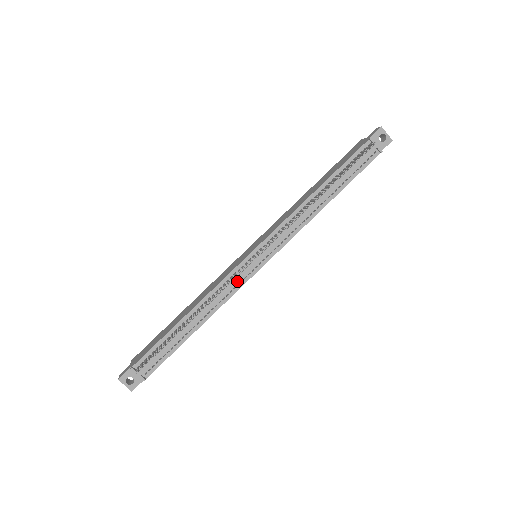
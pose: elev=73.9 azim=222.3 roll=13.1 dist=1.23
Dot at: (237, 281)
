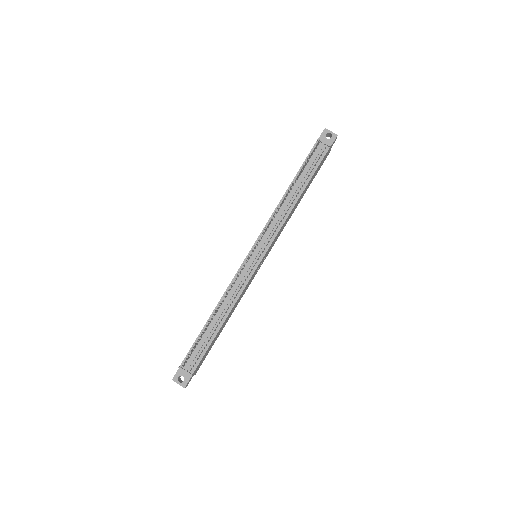
Dot at: (244, 278)
